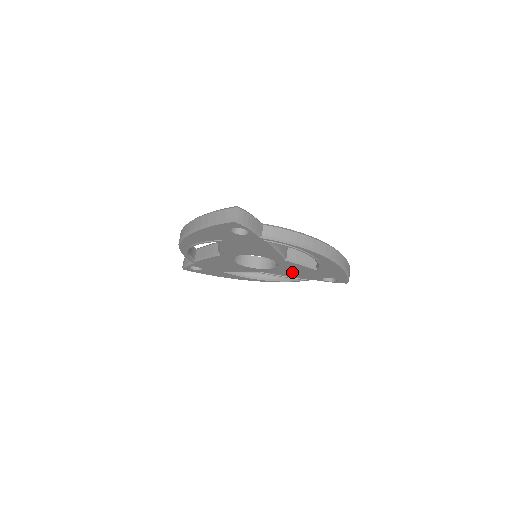
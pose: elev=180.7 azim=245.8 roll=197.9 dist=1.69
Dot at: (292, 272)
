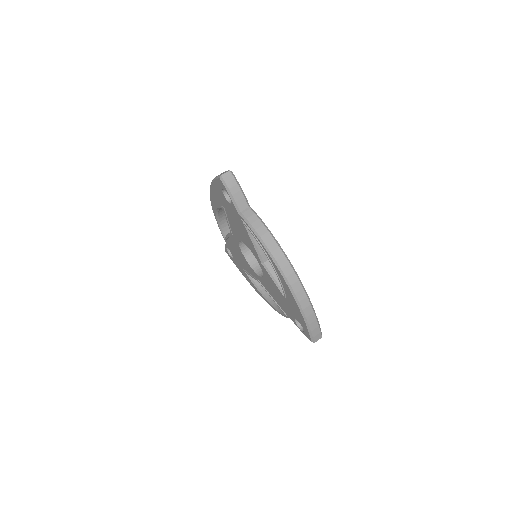
Dot at: (275, 293)
